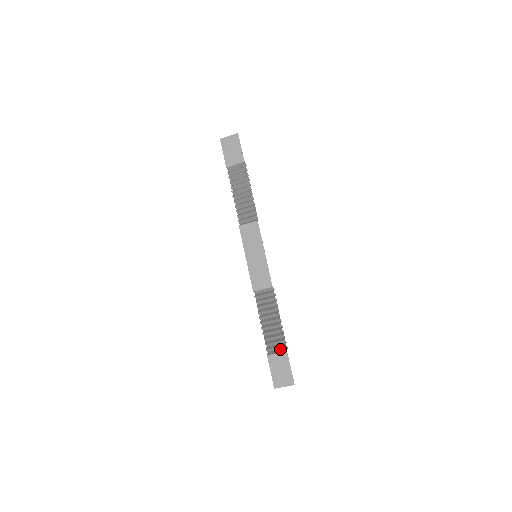
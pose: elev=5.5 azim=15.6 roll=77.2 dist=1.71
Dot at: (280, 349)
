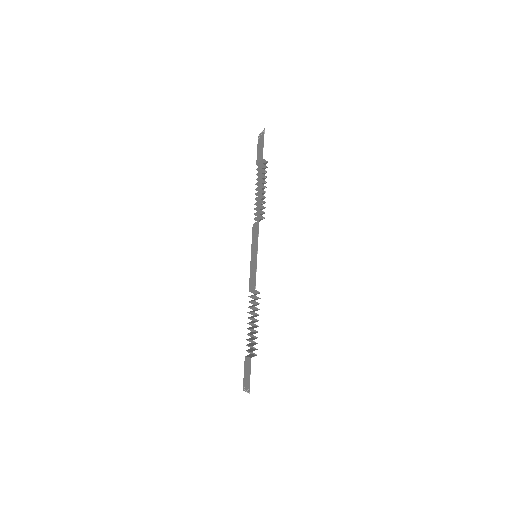
Dot at: (254, 354)
